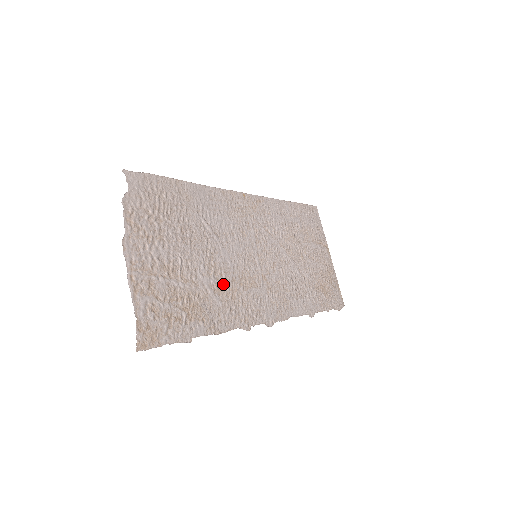
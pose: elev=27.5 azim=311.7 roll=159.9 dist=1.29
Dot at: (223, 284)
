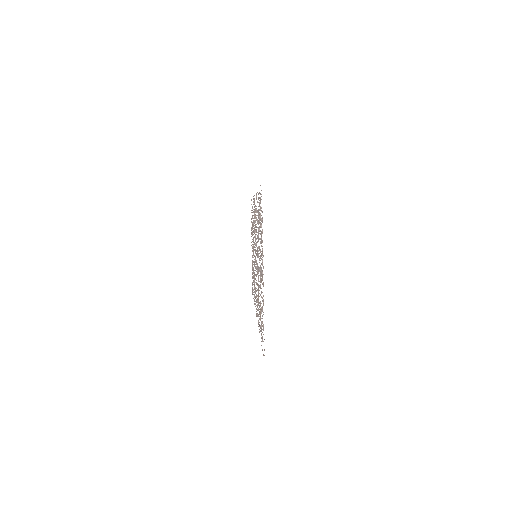
Dot at: (258, 287)
